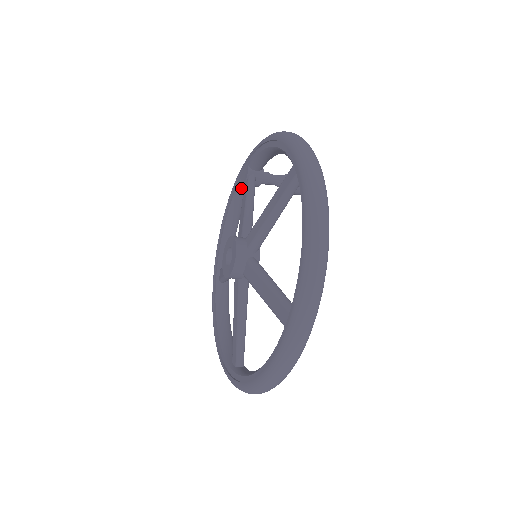
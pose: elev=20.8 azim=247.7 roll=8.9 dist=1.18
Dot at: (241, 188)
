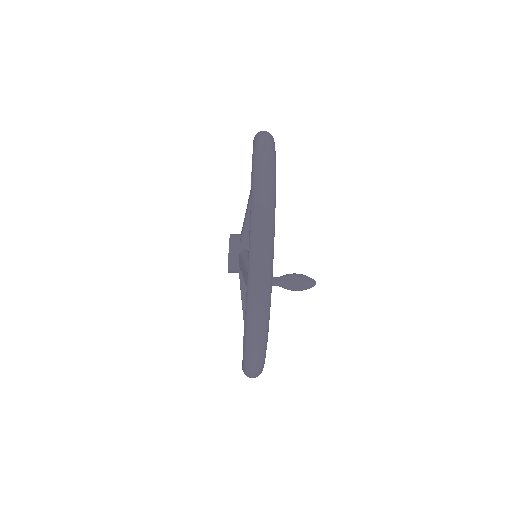
Dot at: occluded
